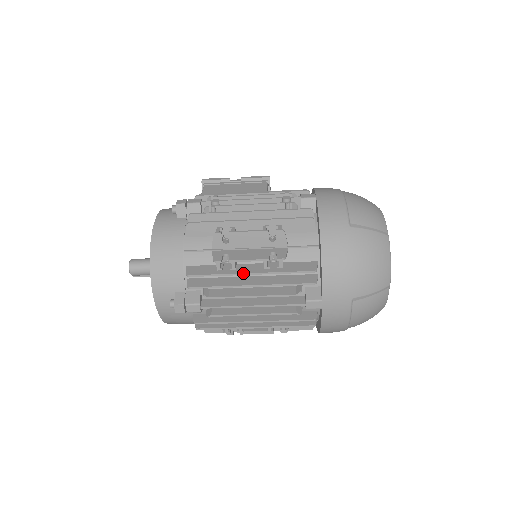
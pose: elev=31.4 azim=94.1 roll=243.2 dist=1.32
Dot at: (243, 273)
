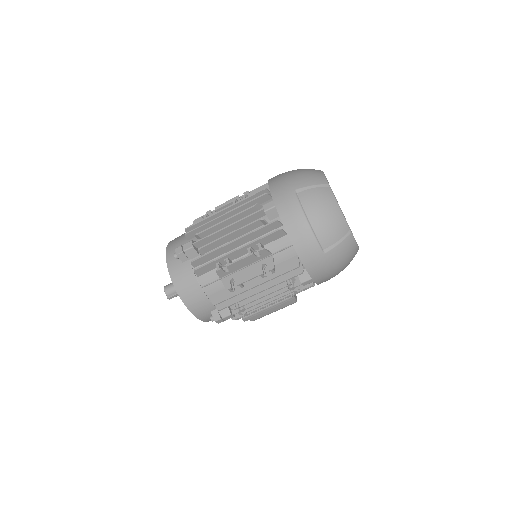
Dot at: (219, 211)
